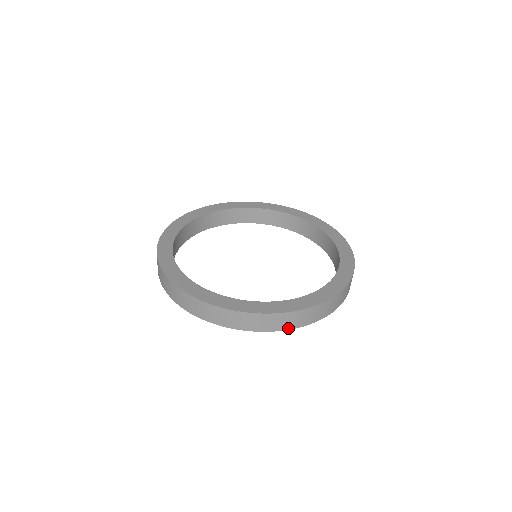
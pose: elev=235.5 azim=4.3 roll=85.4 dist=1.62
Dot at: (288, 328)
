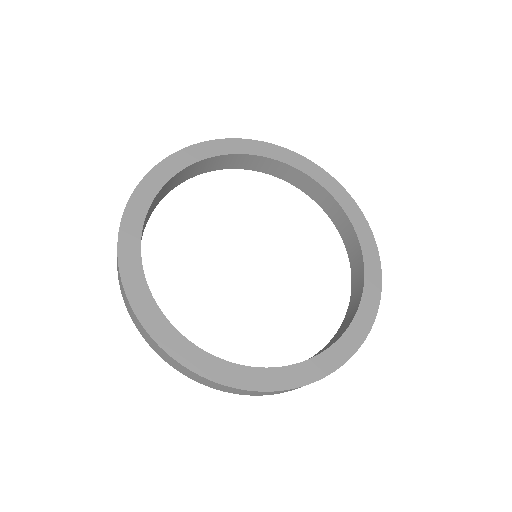
Dot at: occluded
